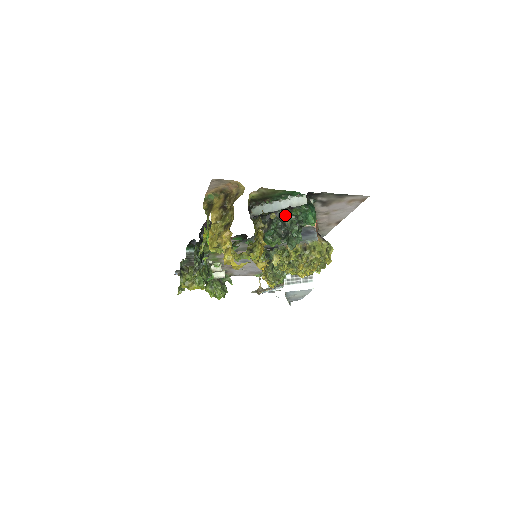
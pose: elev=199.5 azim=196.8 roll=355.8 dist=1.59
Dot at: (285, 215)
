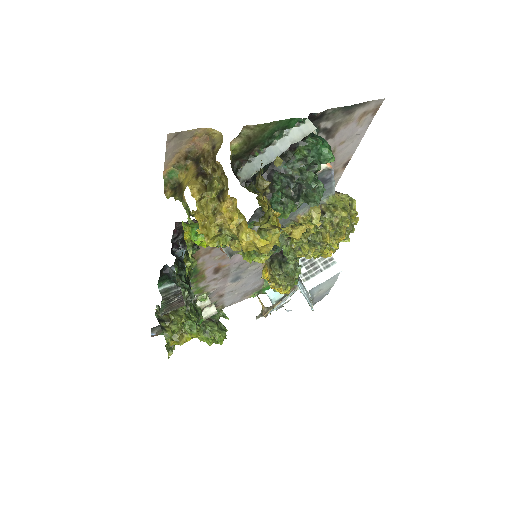
Dot at: (287, 164)
